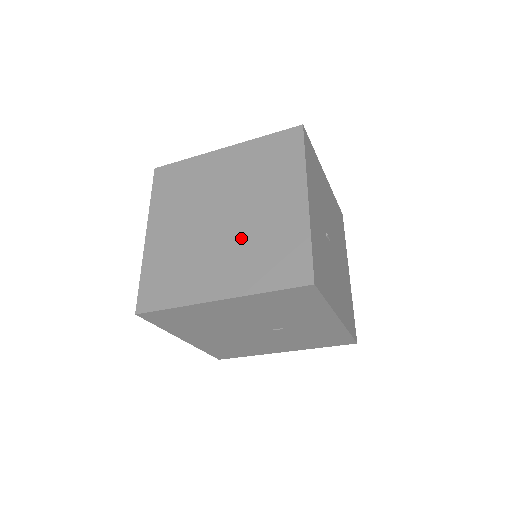
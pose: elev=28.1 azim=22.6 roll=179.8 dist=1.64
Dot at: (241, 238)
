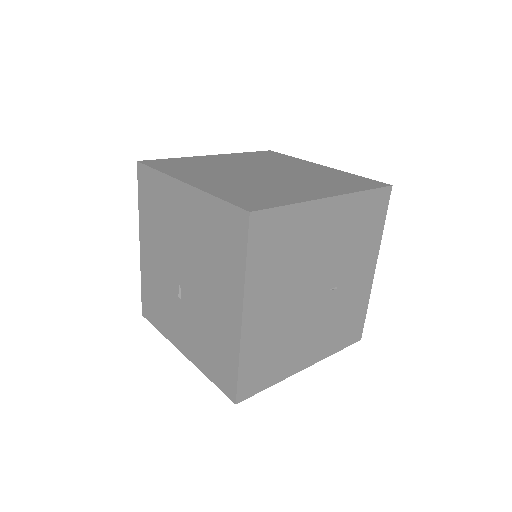
Dot at: (300, 177)
